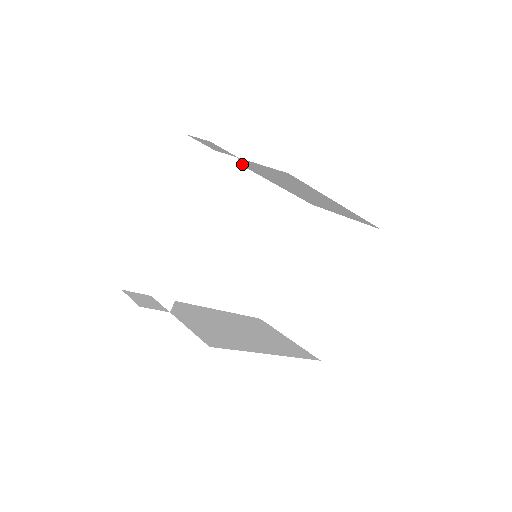
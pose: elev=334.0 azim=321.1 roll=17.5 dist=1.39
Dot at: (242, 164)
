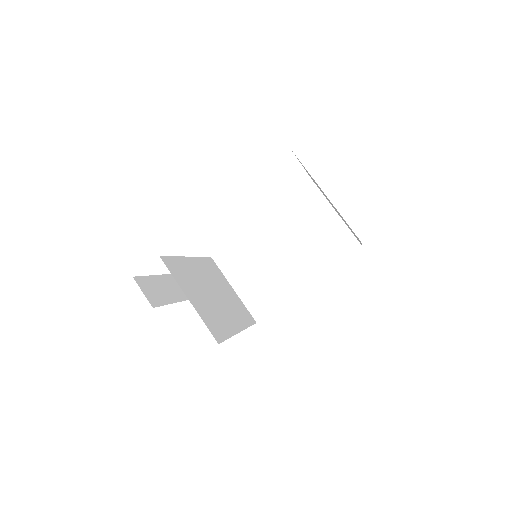
Dot at: occluded
